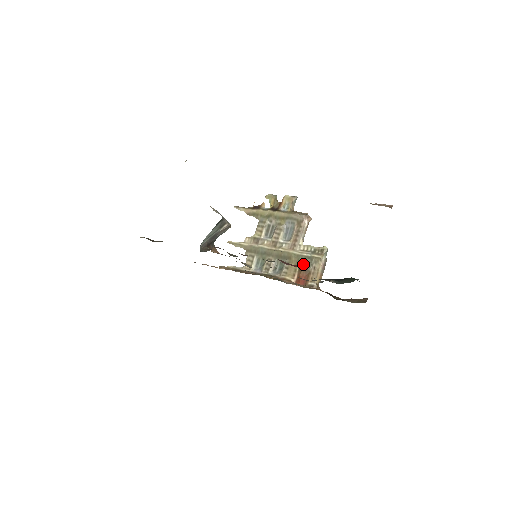
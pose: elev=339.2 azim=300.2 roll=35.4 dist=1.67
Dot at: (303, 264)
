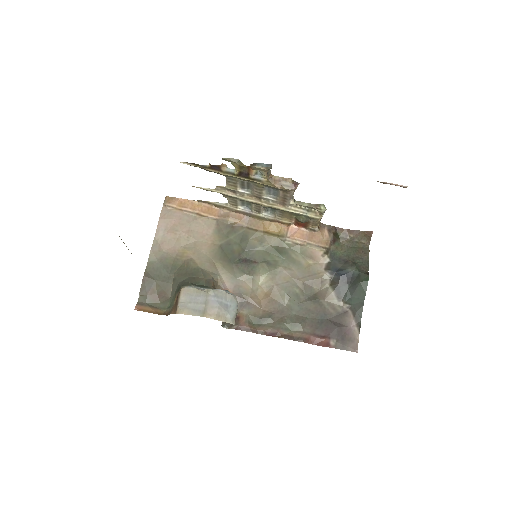
Dot at: (300, 220)
